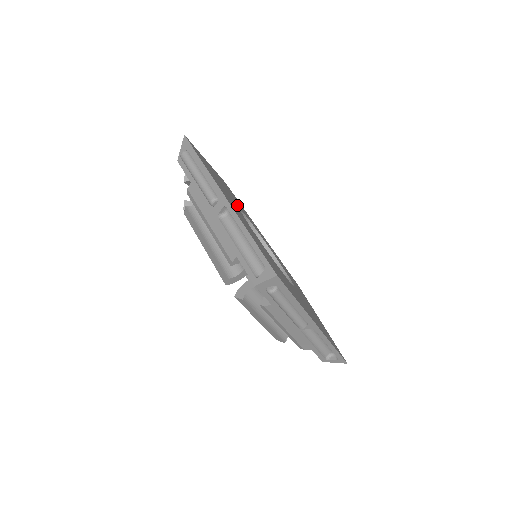
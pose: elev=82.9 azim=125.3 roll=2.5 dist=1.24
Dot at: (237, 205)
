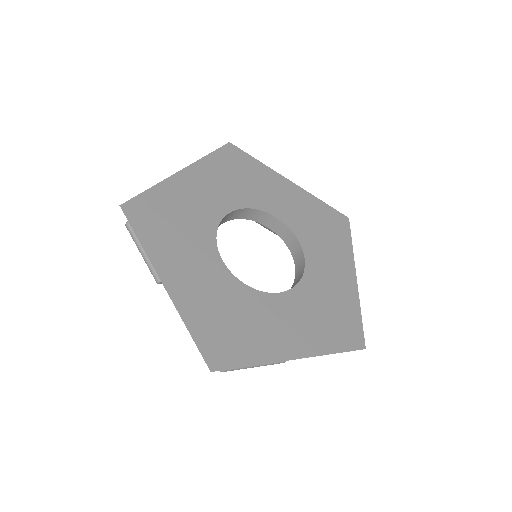
Dot at: (225, 273)
